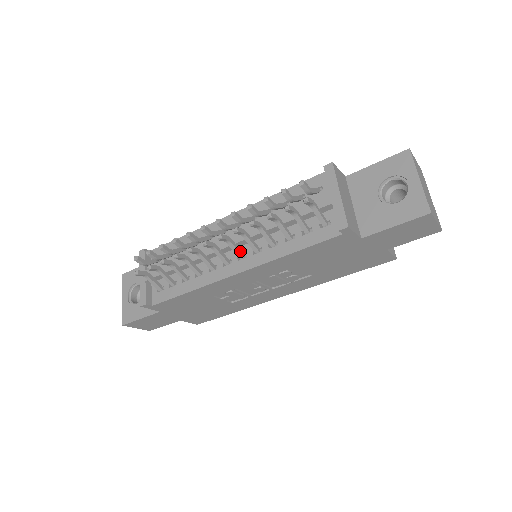
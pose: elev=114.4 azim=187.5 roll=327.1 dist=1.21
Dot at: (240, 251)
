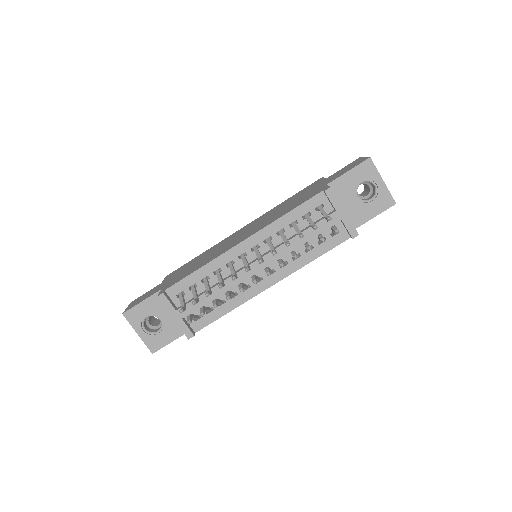
Dot at: (271, 270)
